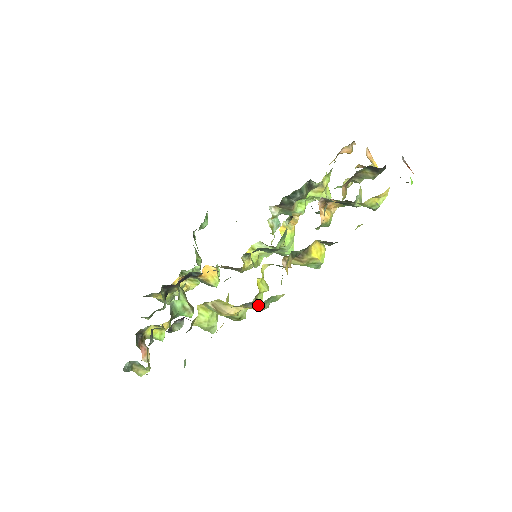
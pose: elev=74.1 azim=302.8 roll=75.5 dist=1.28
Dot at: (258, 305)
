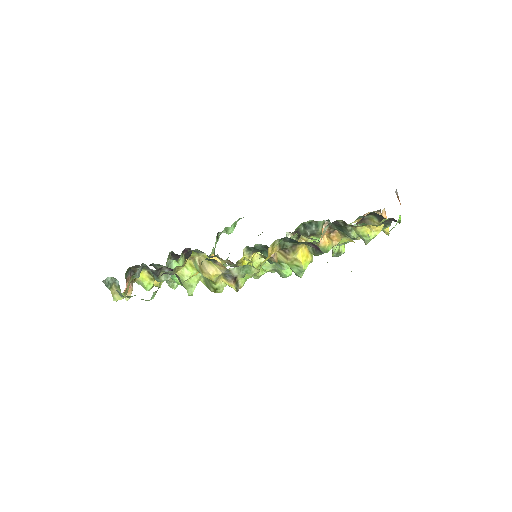
Dot at: occluded
